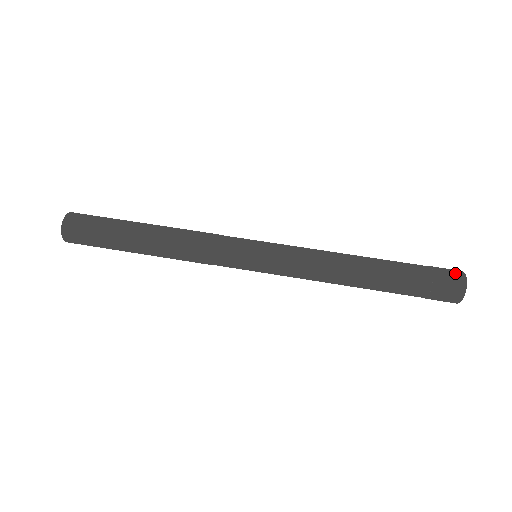
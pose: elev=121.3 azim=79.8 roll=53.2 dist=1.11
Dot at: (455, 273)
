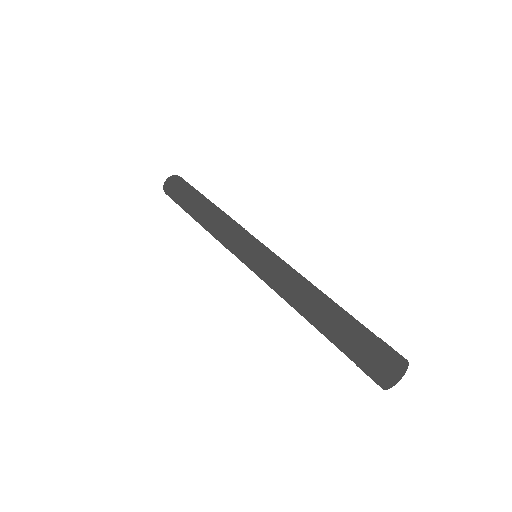
Dot at: occluded
